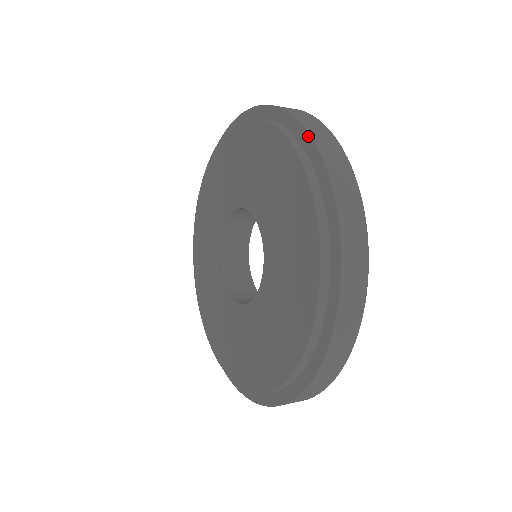
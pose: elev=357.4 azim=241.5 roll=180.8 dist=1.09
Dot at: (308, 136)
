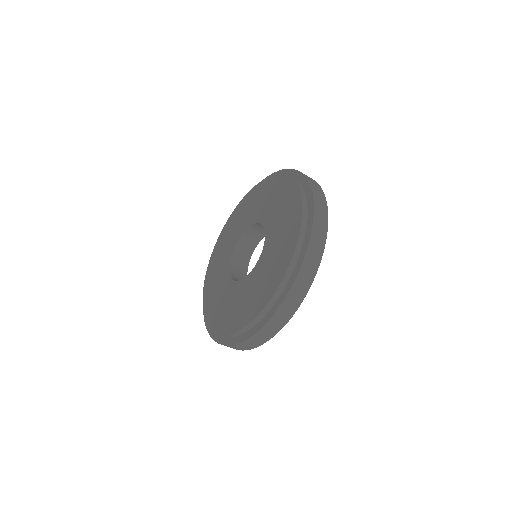
Dot at: (284, 170)
